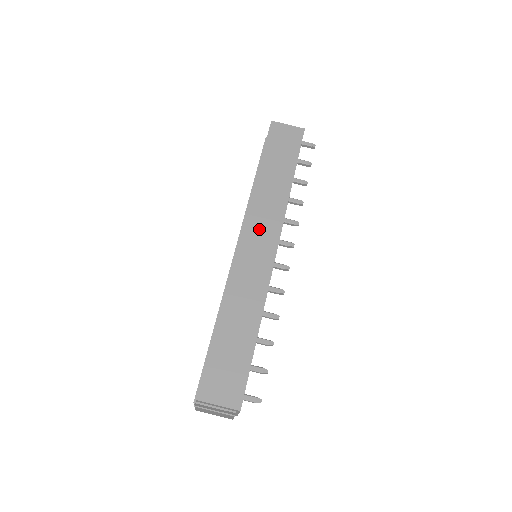
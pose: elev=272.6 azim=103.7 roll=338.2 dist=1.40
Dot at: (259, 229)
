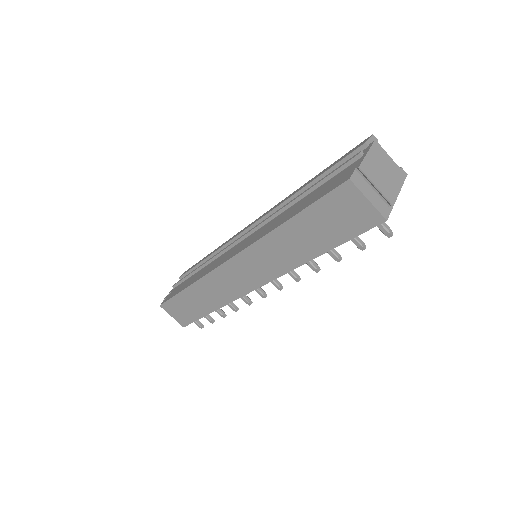
Dot at: (250, 267)
